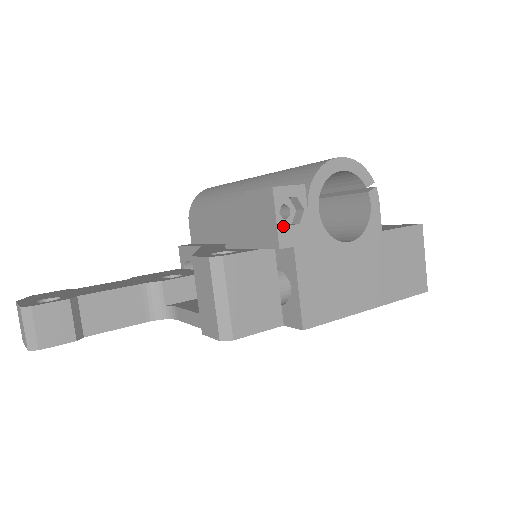
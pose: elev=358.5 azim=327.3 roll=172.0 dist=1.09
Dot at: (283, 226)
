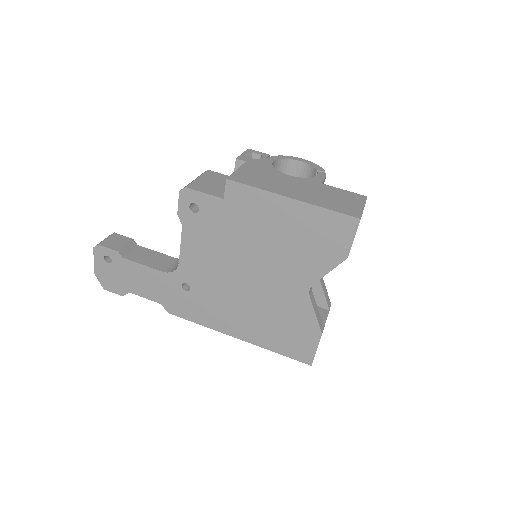
Dot at: (245, 156)
